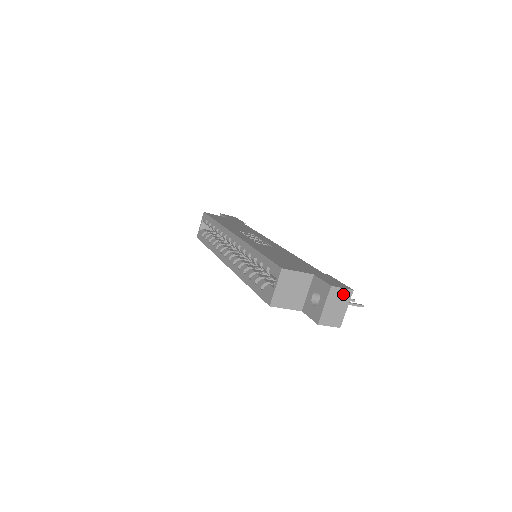
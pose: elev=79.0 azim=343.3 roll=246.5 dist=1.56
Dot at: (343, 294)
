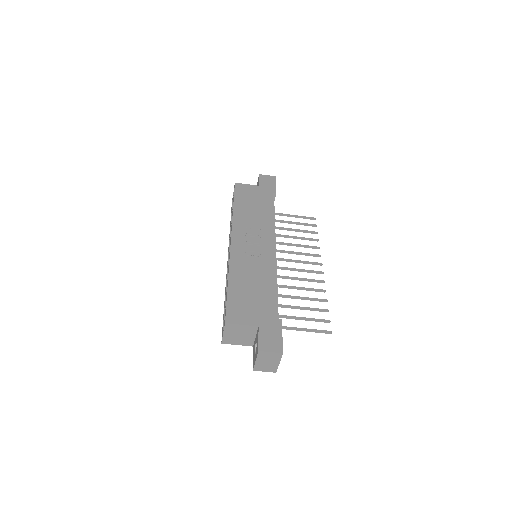
Dot at: (273, 355)
